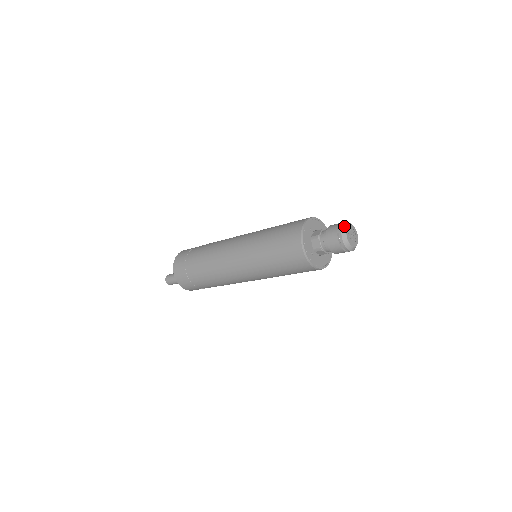
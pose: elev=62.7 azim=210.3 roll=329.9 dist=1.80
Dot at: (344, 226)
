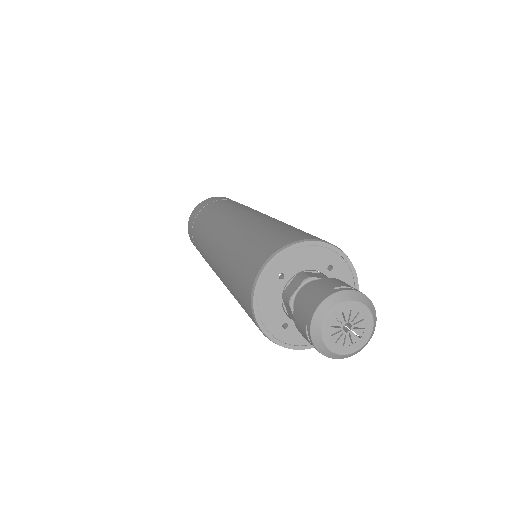
Dot at: (319, 311)
